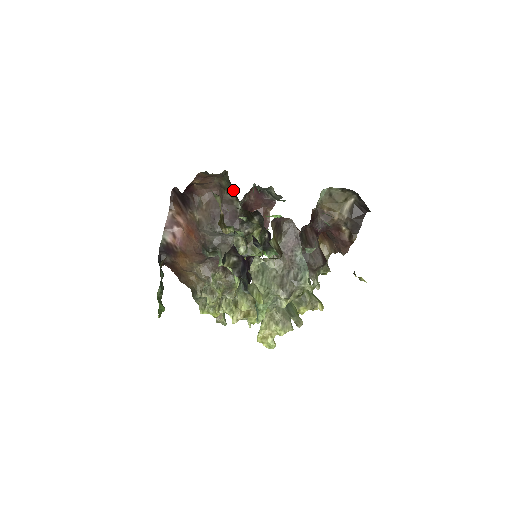
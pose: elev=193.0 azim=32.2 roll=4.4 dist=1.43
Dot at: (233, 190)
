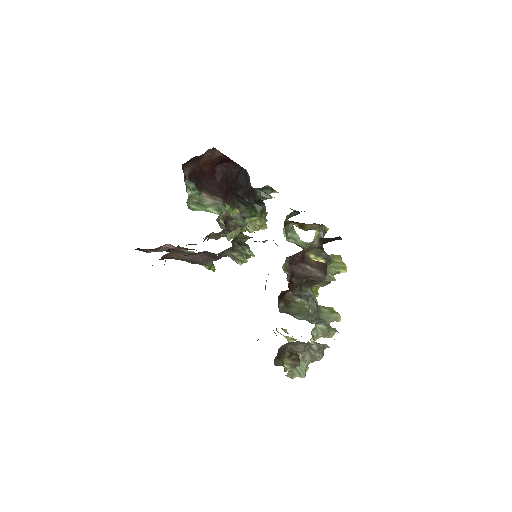
Dot at: occluded
